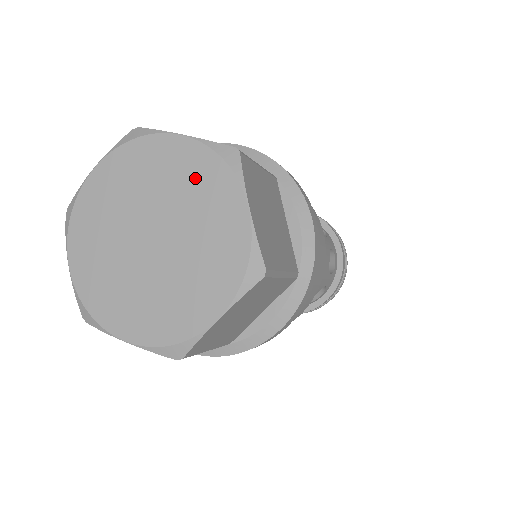
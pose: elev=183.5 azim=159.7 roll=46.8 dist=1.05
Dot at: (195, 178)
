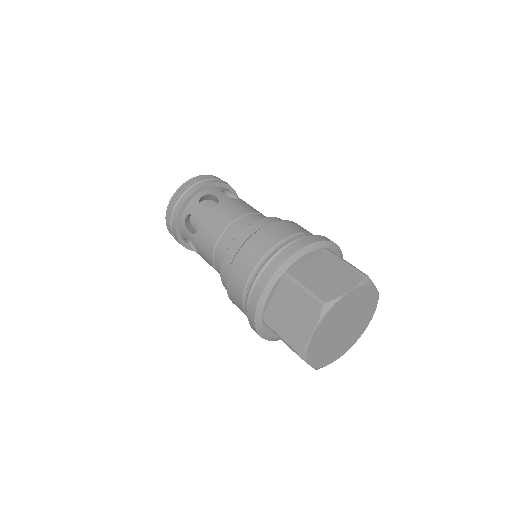
Dot at: (358, 298)
